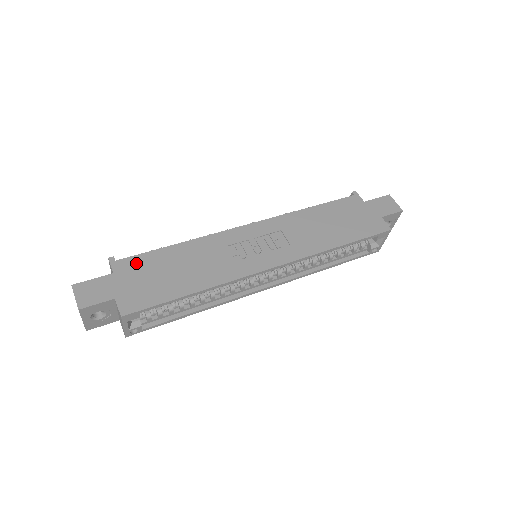
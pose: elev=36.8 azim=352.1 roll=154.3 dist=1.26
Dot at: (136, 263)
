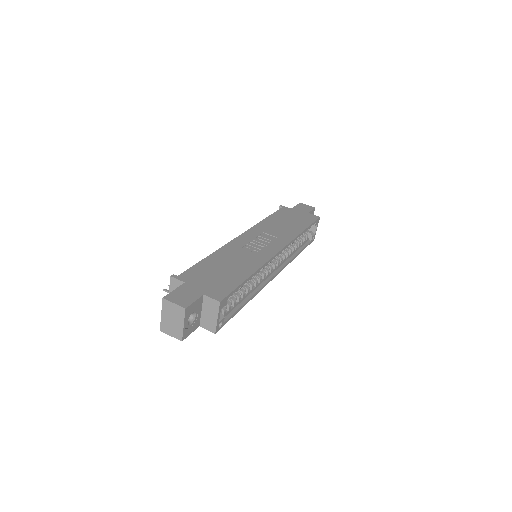
Dot at: (194, 273)
